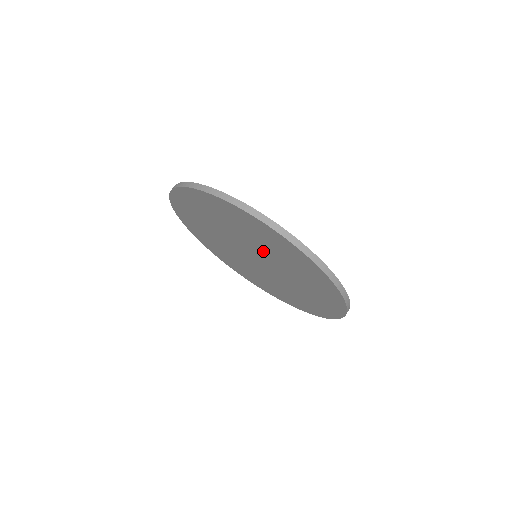
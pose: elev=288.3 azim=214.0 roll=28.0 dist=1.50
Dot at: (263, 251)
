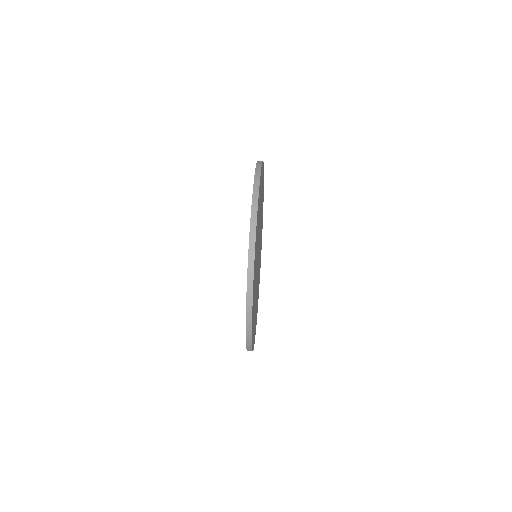
Dot at: occluded
